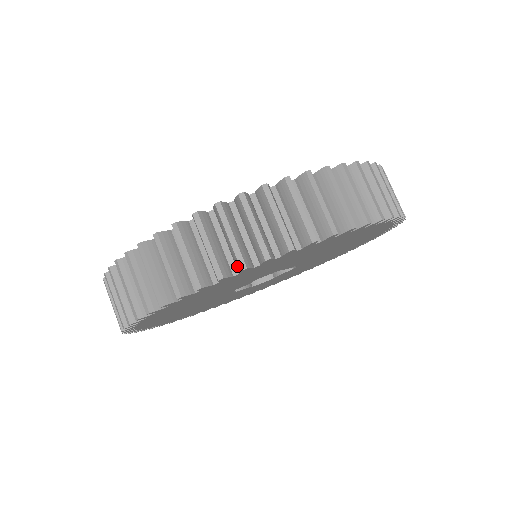
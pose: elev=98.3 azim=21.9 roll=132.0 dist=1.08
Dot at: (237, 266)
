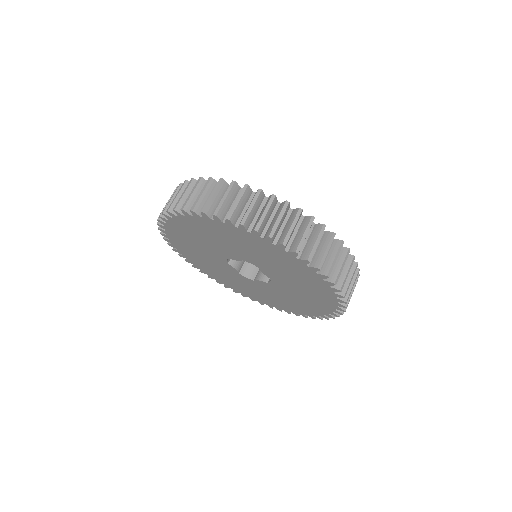
Dot at: (240, 222)
